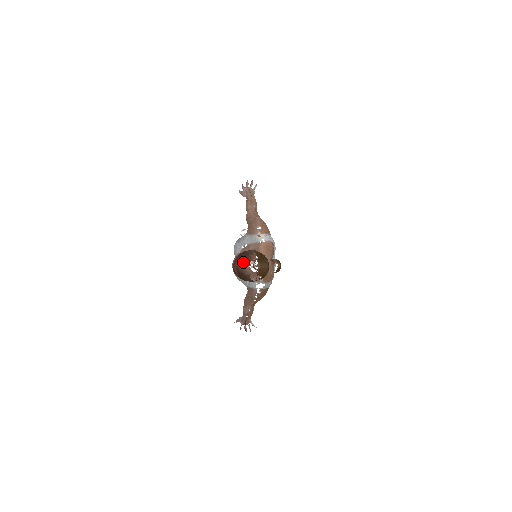
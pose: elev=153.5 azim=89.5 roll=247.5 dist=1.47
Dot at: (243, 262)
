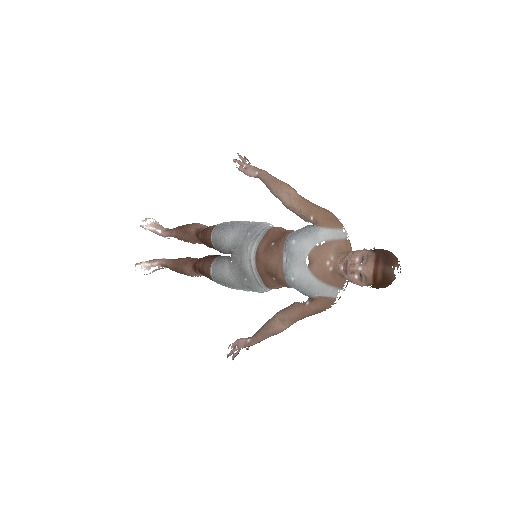
Dot at: (391, 264)
